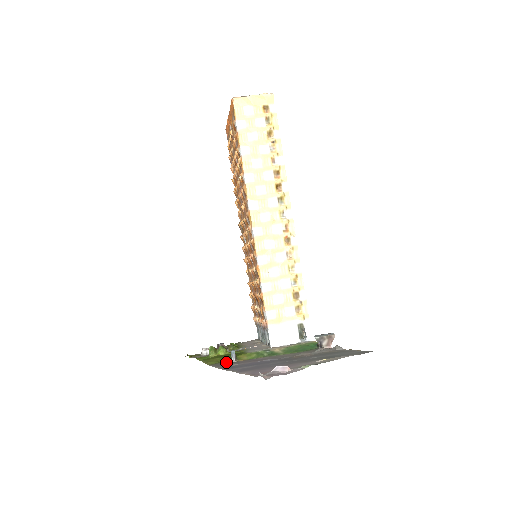
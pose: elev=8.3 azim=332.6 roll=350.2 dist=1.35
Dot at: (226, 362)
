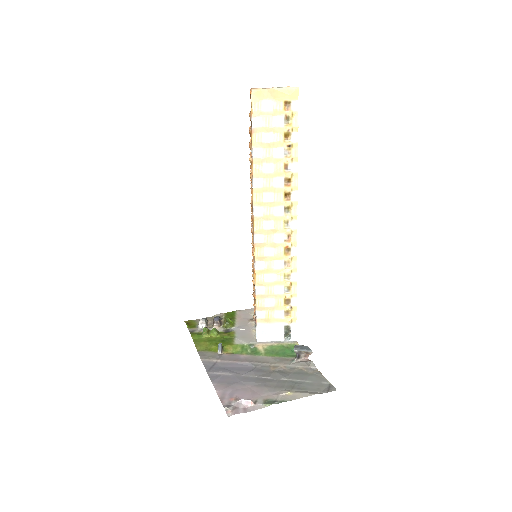
Dot at: (213, 352)
